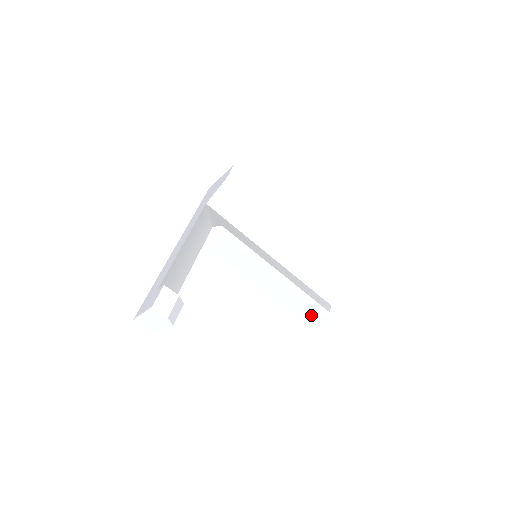
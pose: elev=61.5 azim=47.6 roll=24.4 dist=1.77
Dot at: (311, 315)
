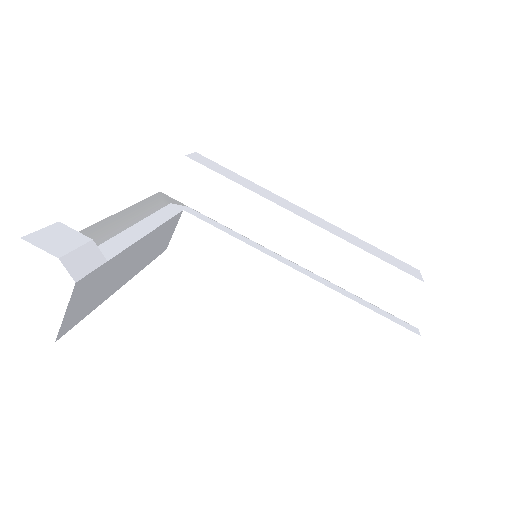
Dot at: (381, 337)
